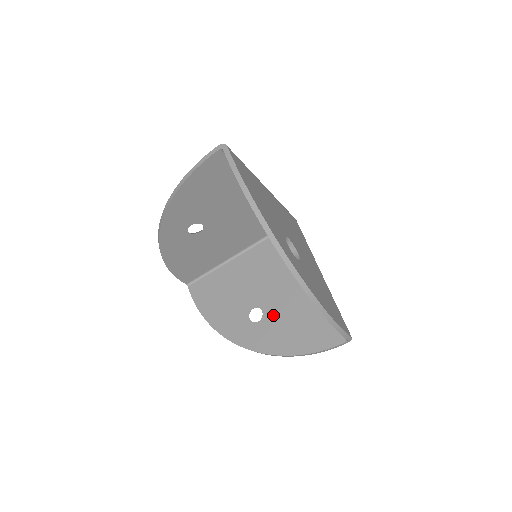
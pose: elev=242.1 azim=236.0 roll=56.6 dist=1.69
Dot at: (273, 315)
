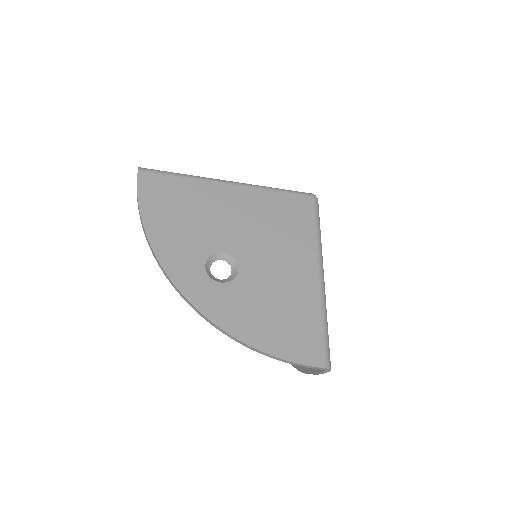
Dot at: occluded
